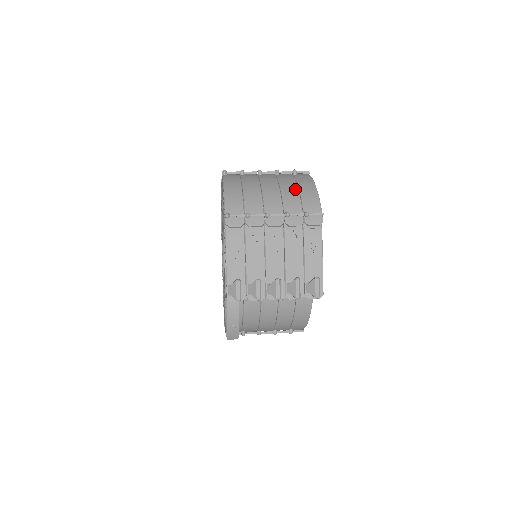
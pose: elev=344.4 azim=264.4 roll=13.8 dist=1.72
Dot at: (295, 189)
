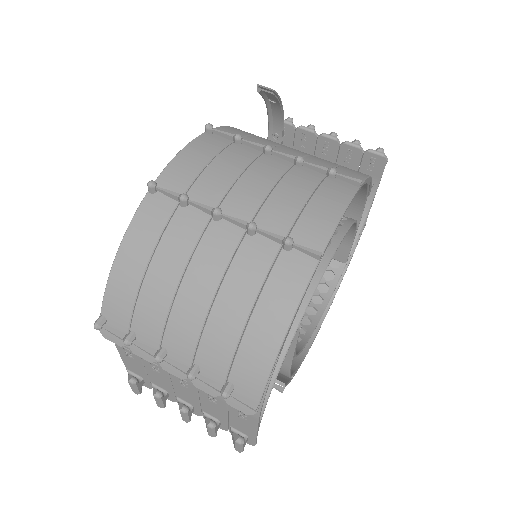
Dot at: (239, 320)
